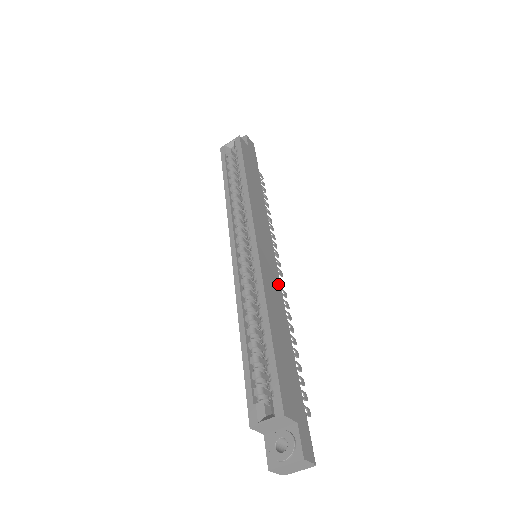
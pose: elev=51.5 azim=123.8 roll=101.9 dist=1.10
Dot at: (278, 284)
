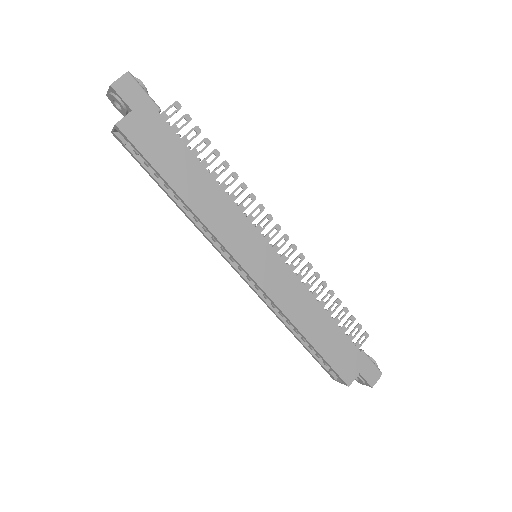
Dot at: (291, 278)
